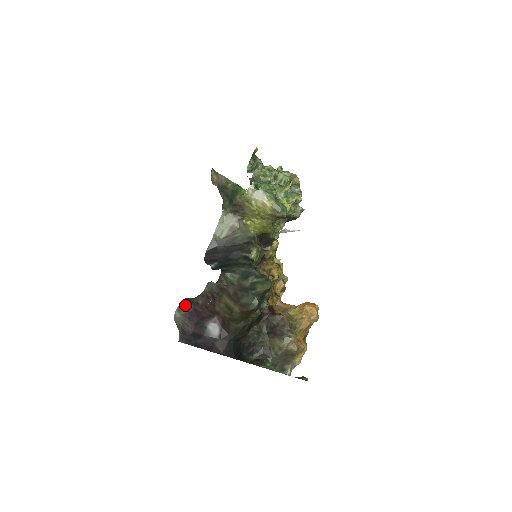
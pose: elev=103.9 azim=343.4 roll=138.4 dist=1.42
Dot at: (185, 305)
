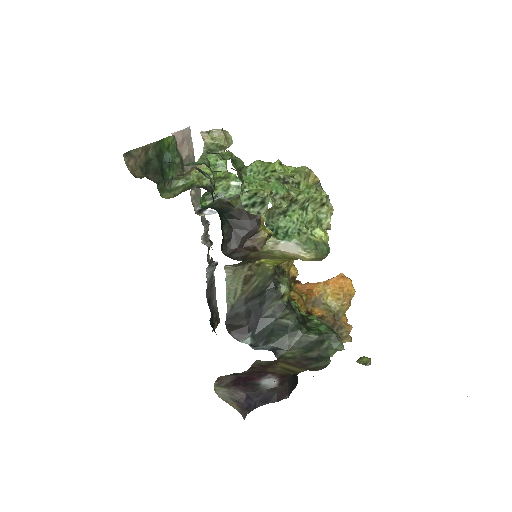
Dot at: (224, 379)
